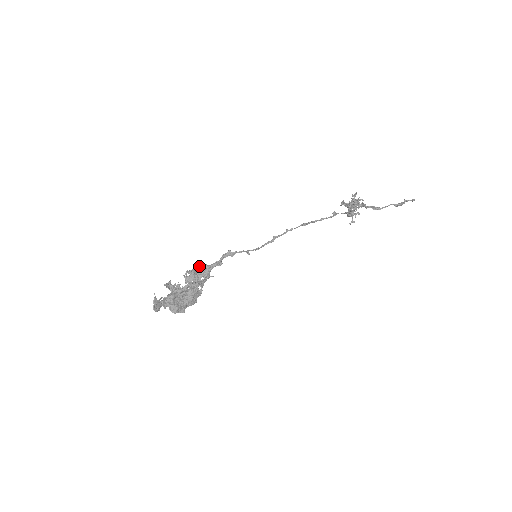
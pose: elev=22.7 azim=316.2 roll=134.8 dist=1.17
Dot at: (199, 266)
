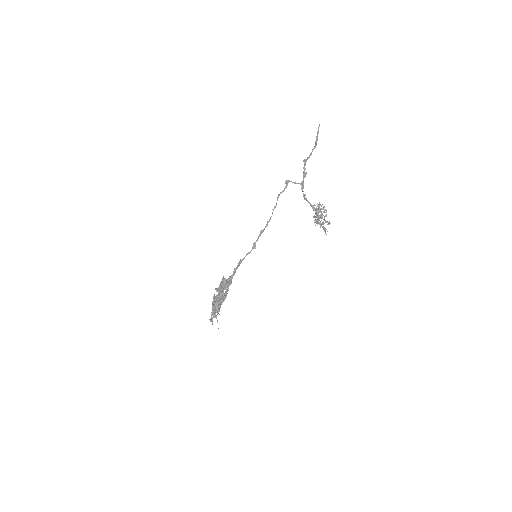
Dot at: occluded
